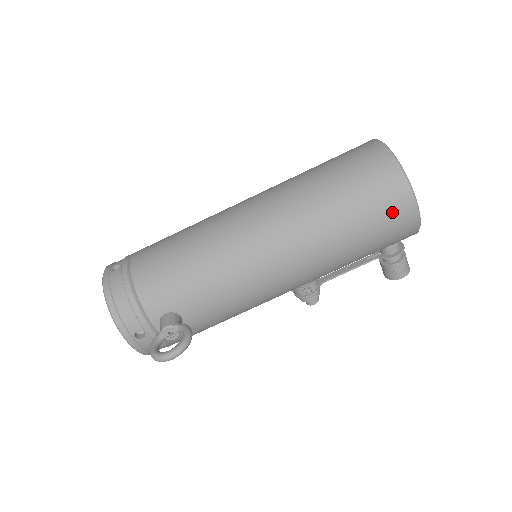
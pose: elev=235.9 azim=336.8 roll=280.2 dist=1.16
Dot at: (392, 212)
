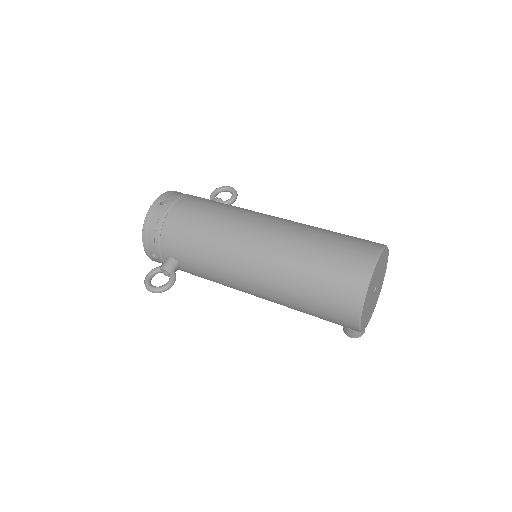
Dot at: (339, 314)
